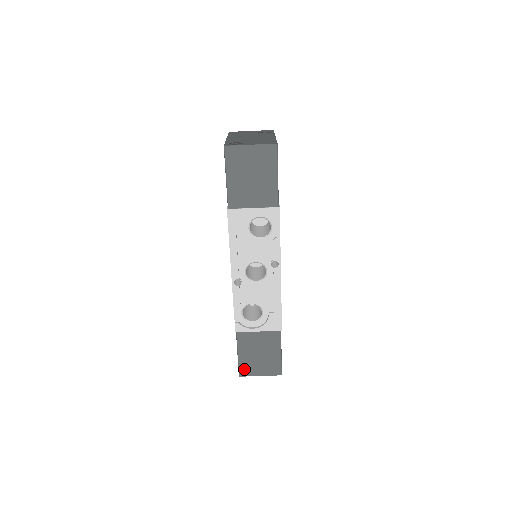
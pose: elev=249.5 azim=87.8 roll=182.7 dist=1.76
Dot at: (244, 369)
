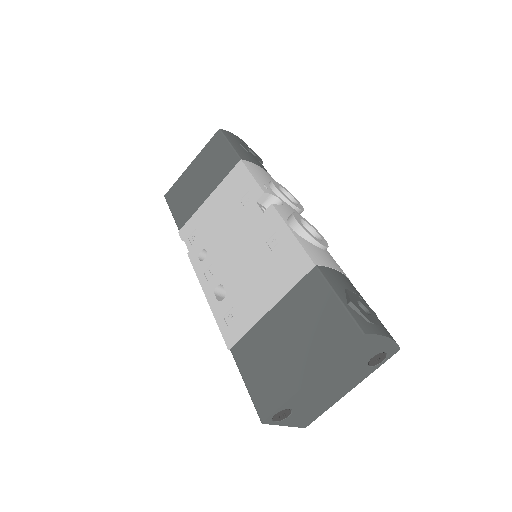
Dot at: occluded
